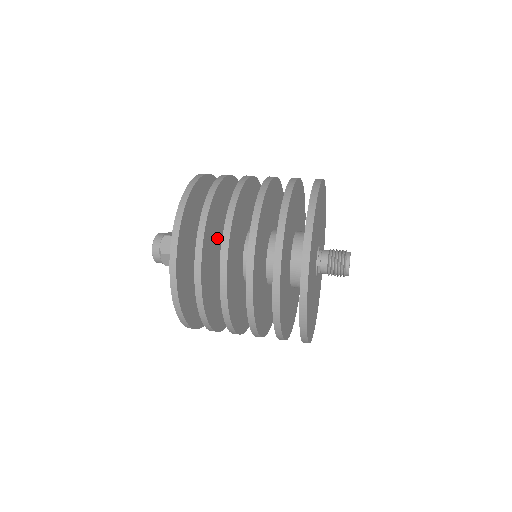
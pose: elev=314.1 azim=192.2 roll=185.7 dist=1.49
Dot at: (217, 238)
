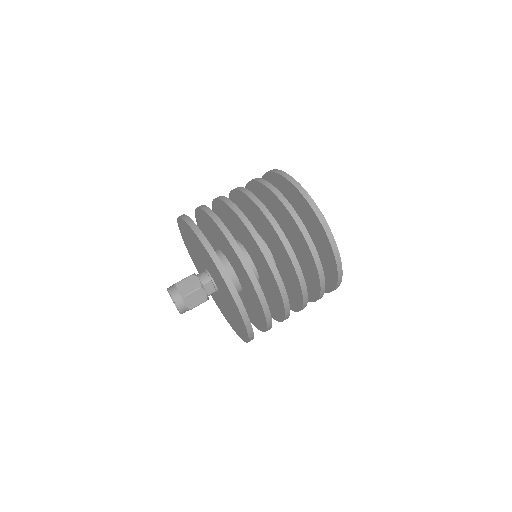
Dot at: occluded
